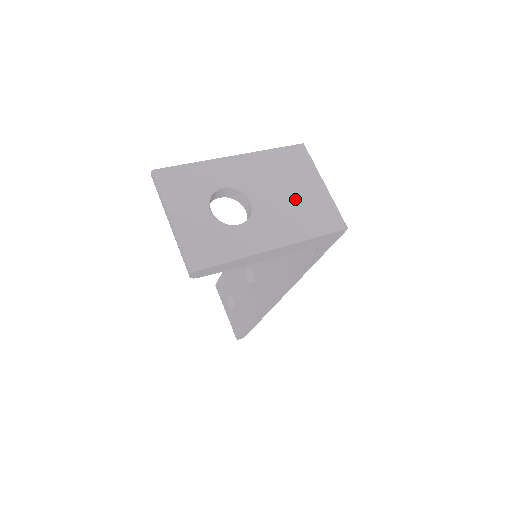
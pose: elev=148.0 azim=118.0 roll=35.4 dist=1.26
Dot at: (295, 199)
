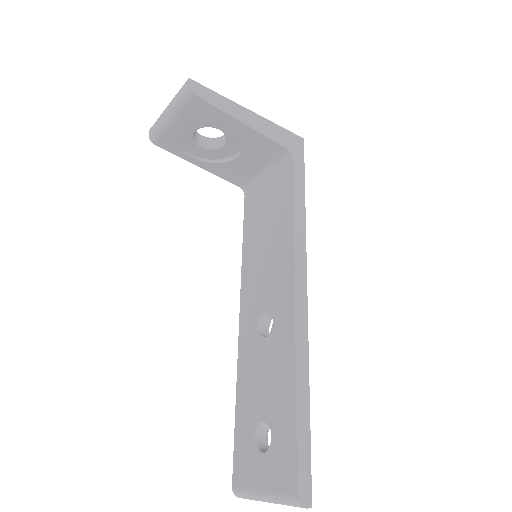
Dot at: occluded
